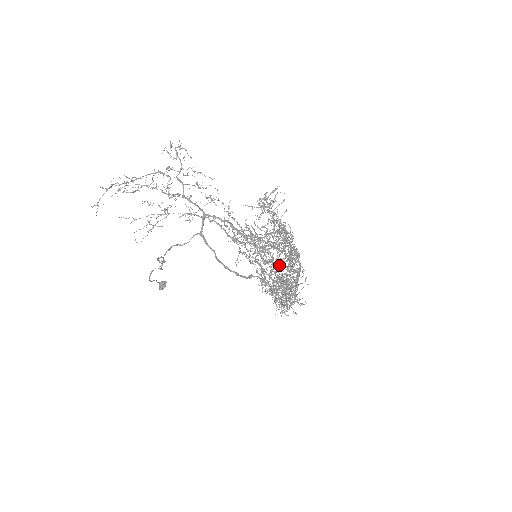
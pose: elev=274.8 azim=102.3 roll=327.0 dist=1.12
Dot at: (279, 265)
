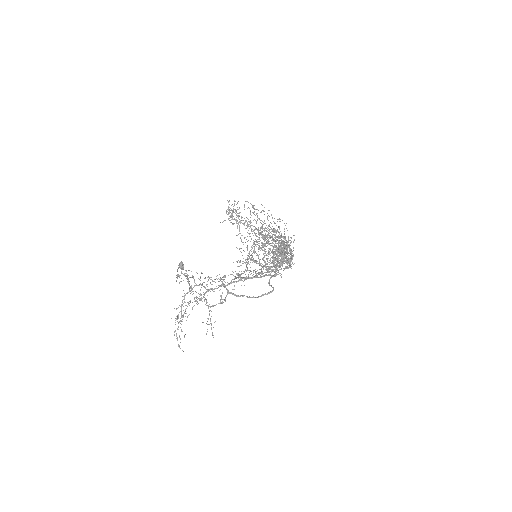
Dot at: (278, 260)
